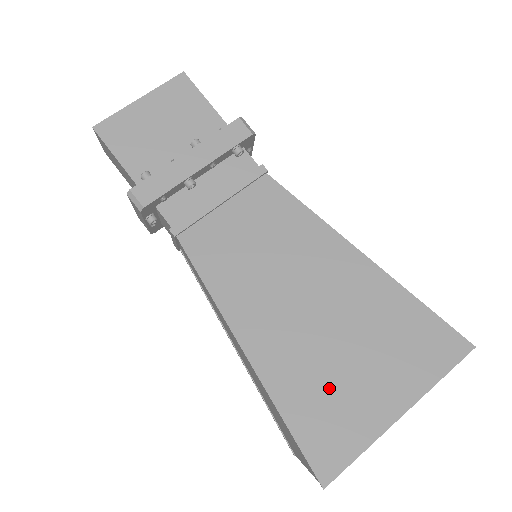
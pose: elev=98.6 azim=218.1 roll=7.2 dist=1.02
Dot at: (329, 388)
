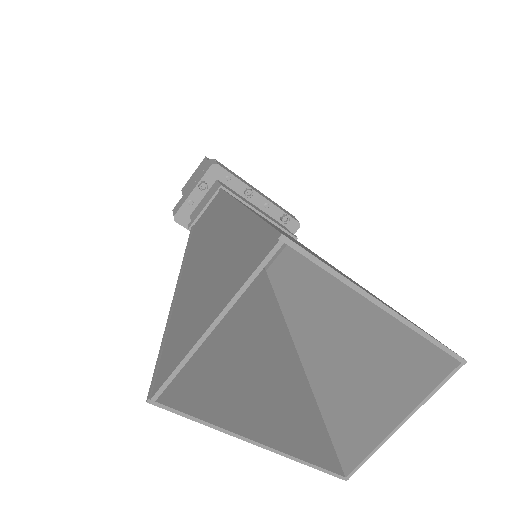
Dot at: occluded
